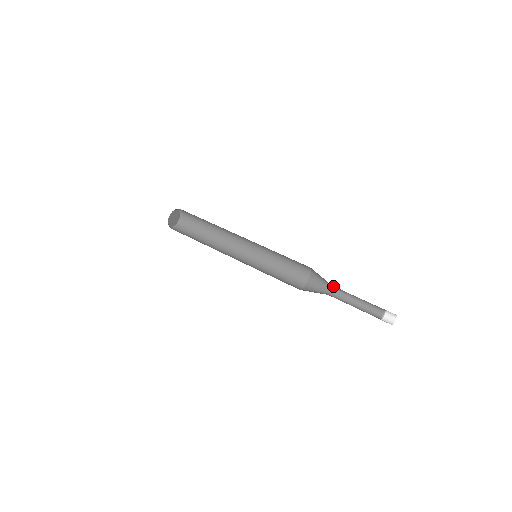
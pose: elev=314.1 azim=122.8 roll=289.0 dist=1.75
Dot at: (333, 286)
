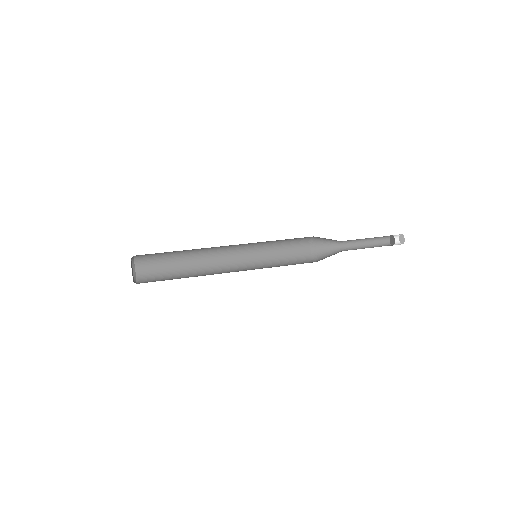
Dot at: (340, 244)
